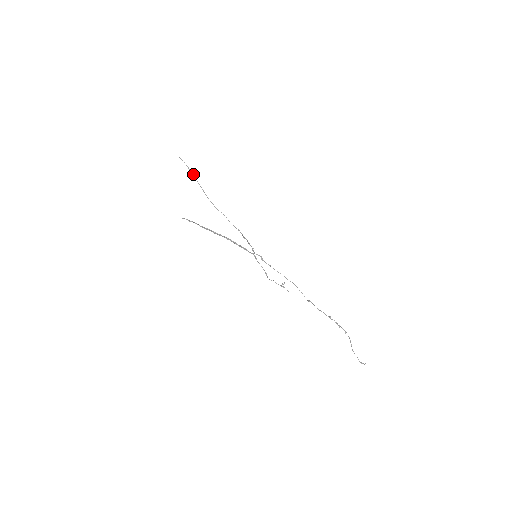
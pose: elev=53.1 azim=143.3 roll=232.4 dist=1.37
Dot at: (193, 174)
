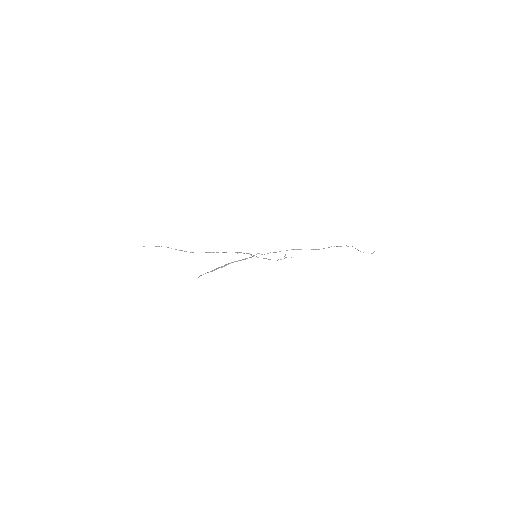
Dot at: occluded
